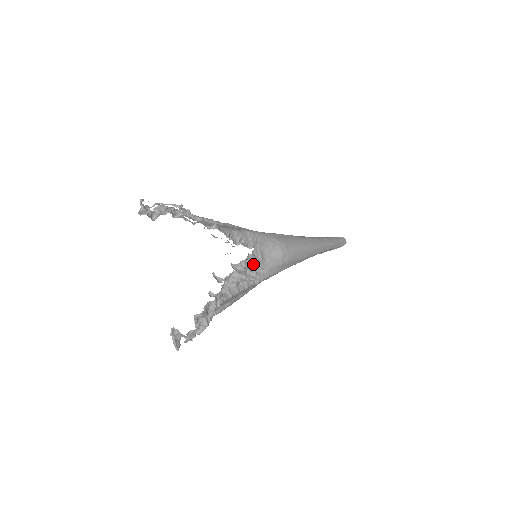
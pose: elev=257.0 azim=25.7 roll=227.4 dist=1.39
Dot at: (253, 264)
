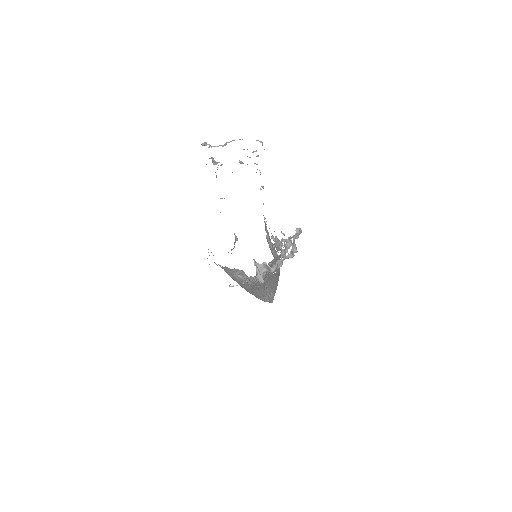
Dot at: occluded
